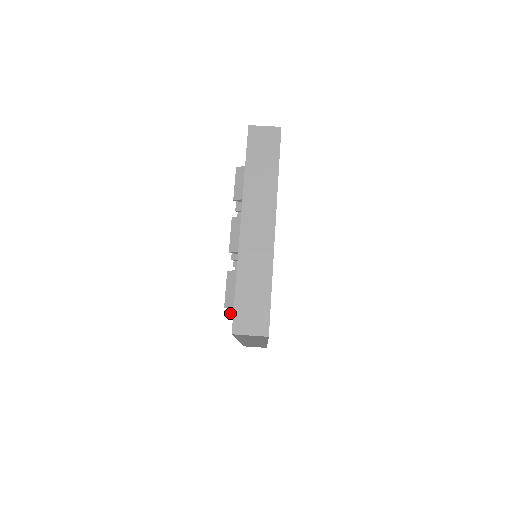
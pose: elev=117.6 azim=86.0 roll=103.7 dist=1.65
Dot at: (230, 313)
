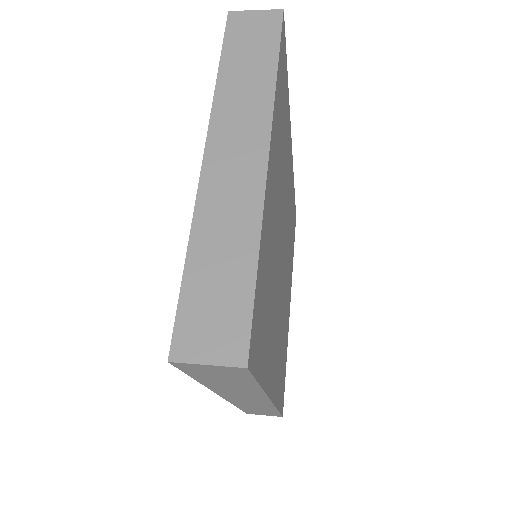
Dot at: occluded
